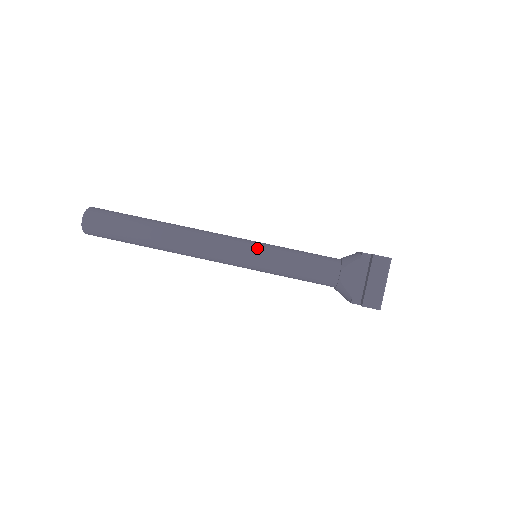
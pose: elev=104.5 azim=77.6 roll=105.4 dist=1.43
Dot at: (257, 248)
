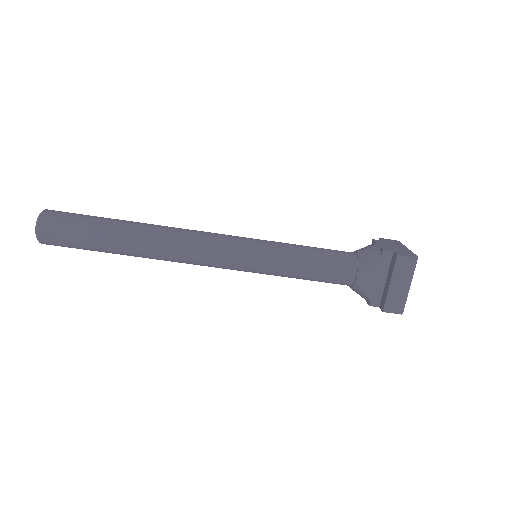
Dot at: (258, 251)
